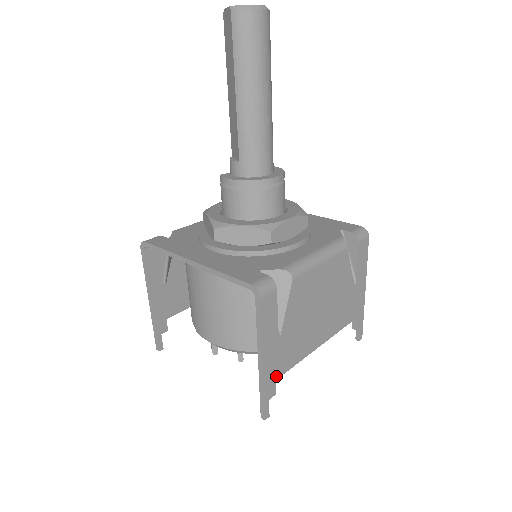
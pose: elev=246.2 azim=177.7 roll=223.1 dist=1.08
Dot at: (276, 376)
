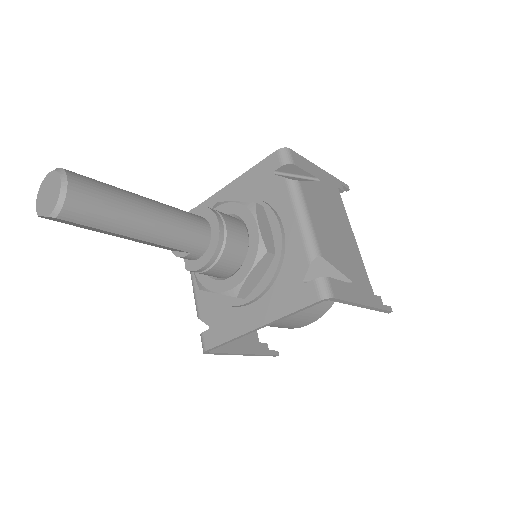
Dot at: (372, 293)
